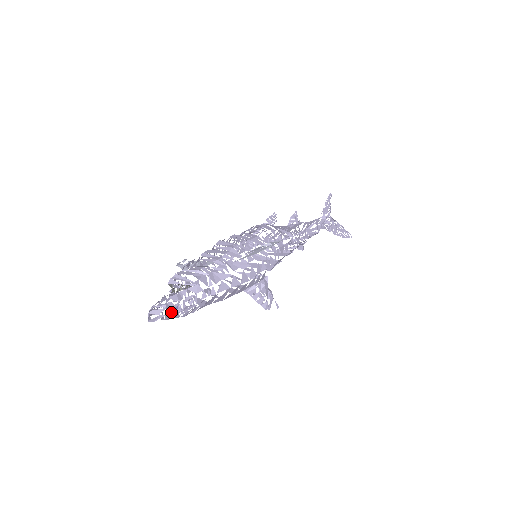
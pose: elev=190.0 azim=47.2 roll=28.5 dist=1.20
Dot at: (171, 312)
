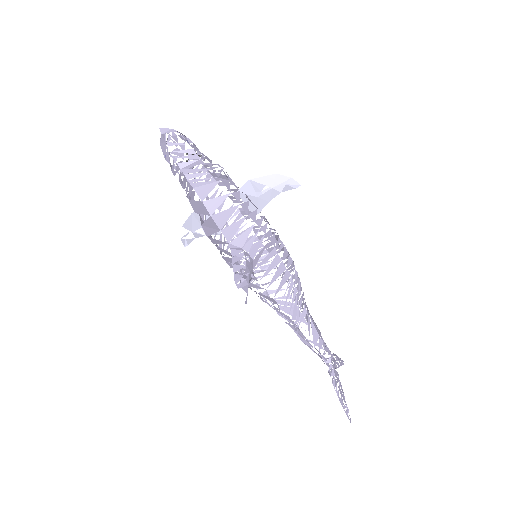
Dot at: (182, 136)
